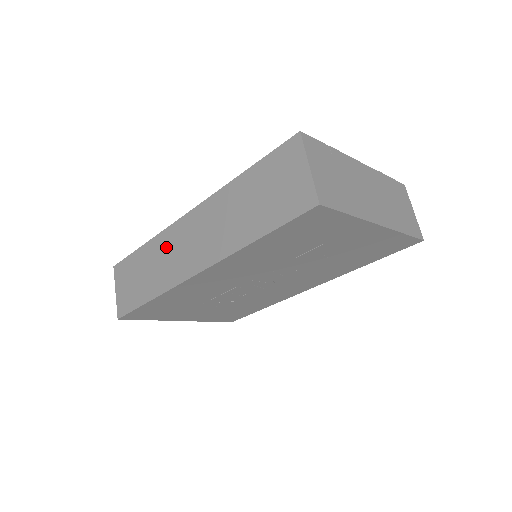
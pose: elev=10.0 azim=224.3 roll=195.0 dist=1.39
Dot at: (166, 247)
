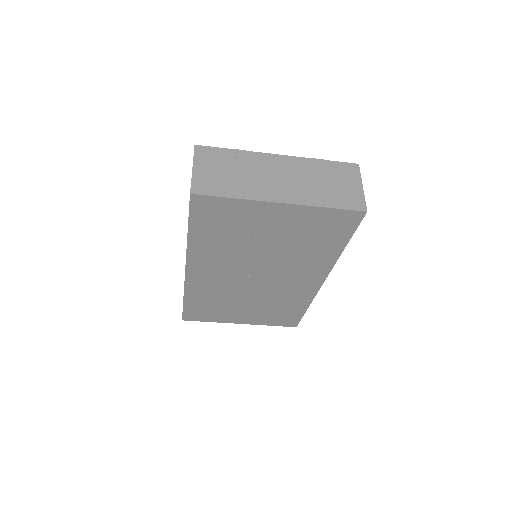
Dot at: occluded
